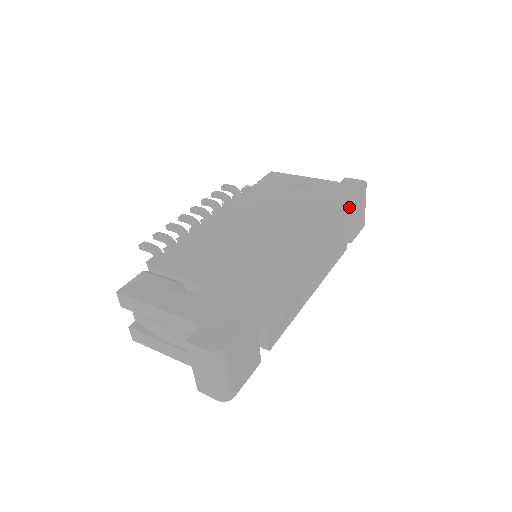
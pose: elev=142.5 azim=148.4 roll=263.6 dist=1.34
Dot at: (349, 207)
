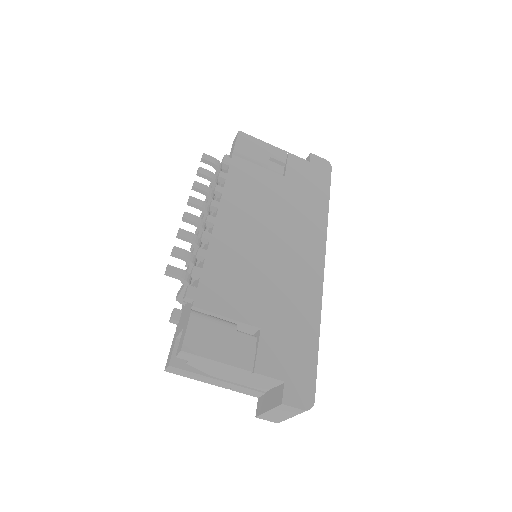
Dot at: (327, 200)
